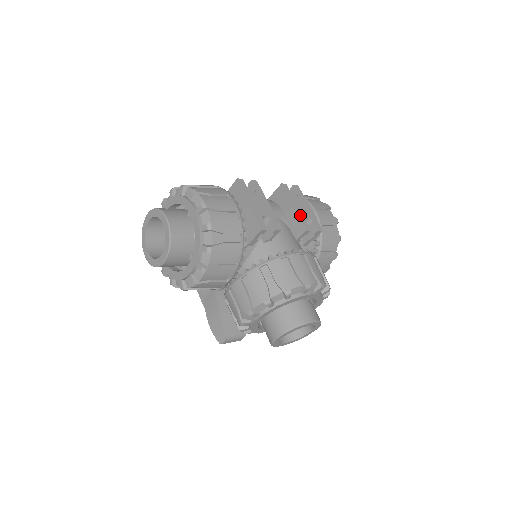
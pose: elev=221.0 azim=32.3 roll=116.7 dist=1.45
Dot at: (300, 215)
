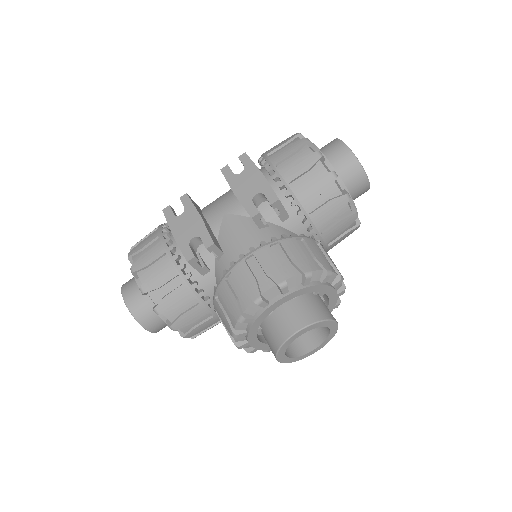
Dot at: (244, 199)
